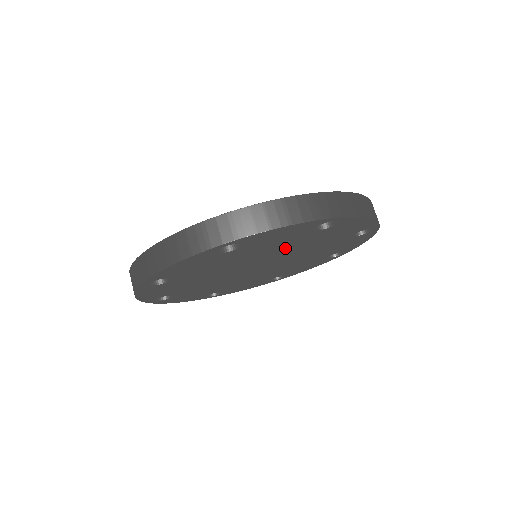
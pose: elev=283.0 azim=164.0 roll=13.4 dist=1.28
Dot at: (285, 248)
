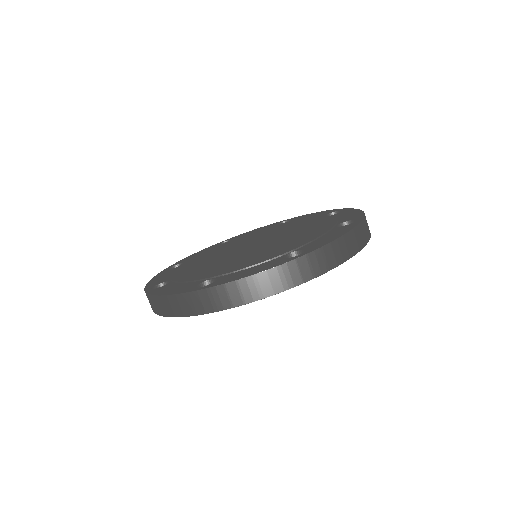
Dot at: occluded
